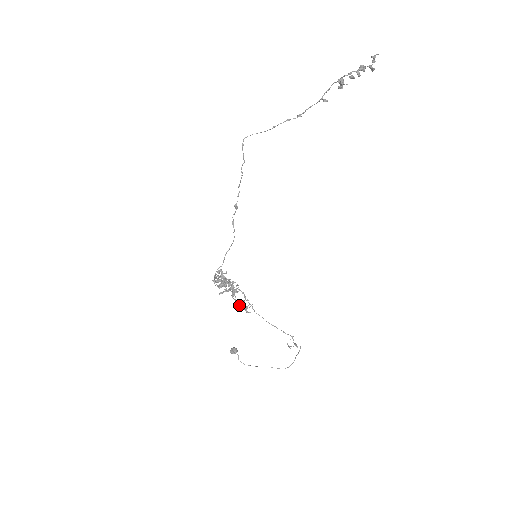
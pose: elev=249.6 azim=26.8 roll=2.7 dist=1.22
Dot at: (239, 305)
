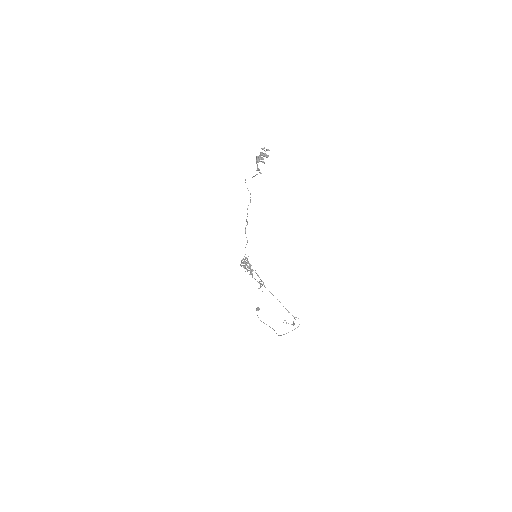
Dot at: (259, 282)
